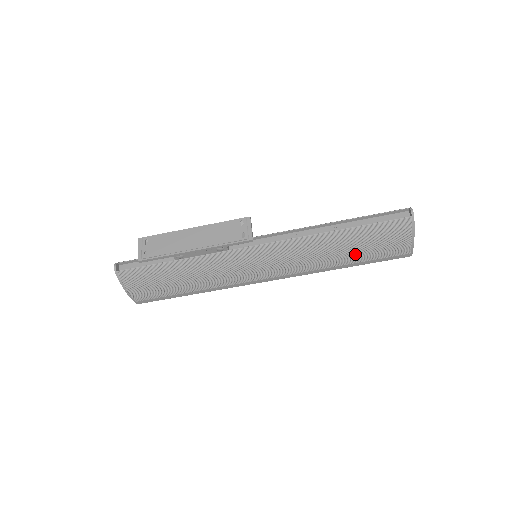
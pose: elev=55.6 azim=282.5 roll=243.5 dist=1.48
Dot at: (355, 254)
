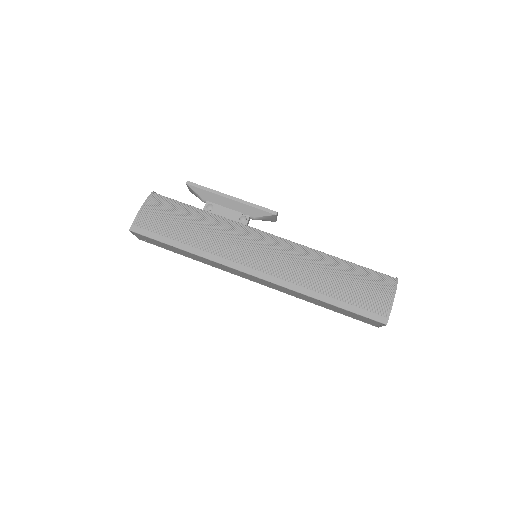
Dot at: (341, 285)
